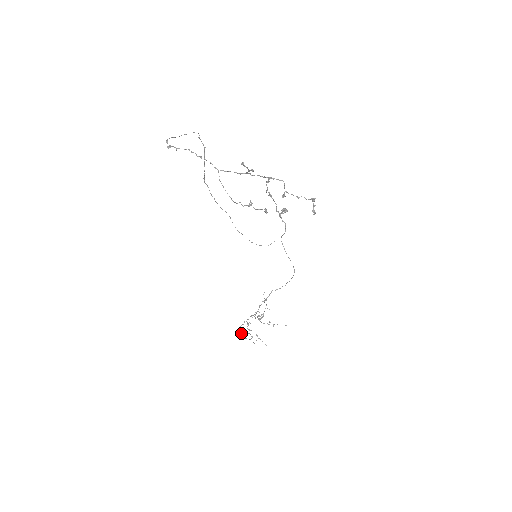
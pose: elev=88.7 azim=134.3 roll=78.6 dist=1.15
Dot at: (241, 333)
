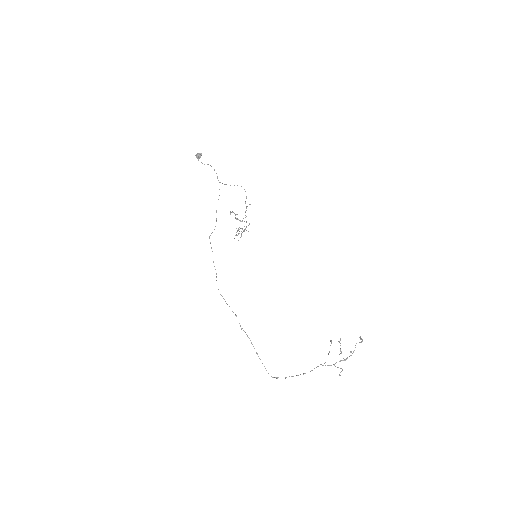
Dot at: occluded
